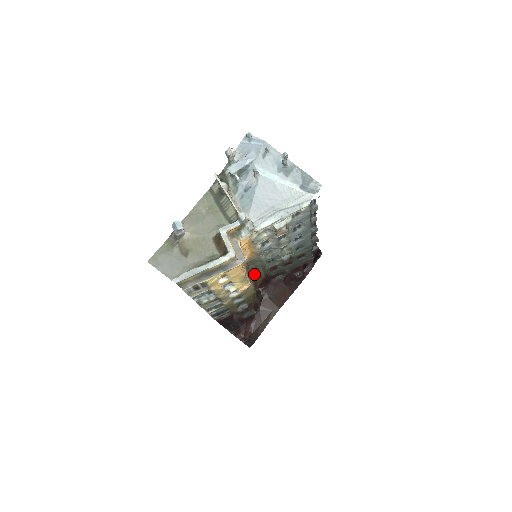
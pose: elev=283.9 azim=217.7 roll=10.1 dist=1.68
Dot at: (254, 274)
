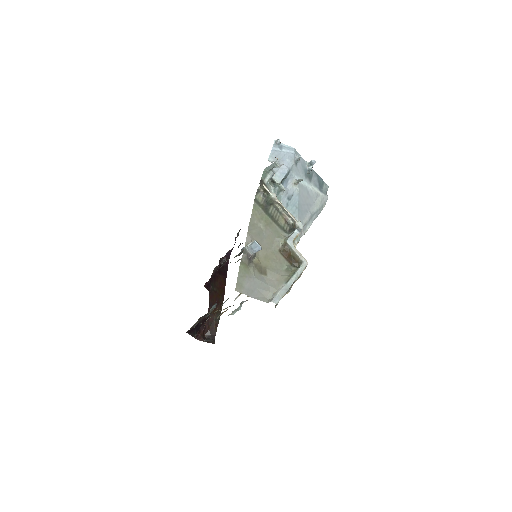
Dot at: occluded
